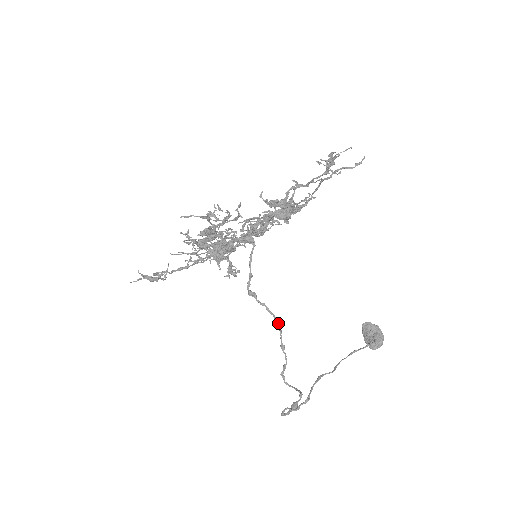
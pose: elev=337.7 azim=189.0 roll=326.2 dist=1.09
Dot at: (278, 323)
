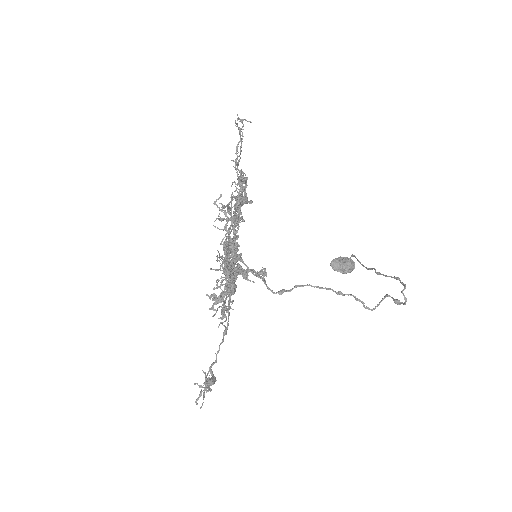
Dot at: (317, 287)
